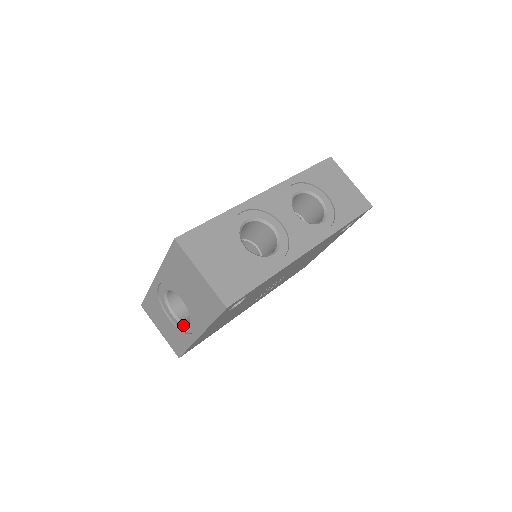
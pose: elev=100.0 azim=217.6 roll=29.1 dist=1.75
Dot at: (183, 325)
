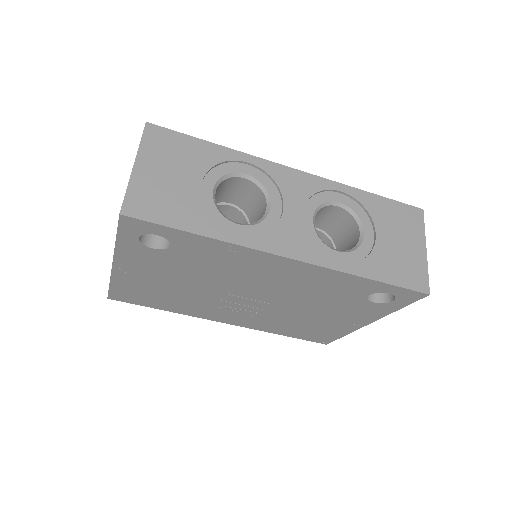
Dot at: occluded
